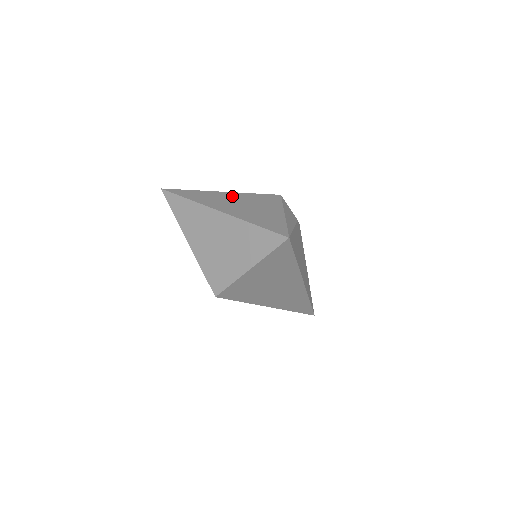
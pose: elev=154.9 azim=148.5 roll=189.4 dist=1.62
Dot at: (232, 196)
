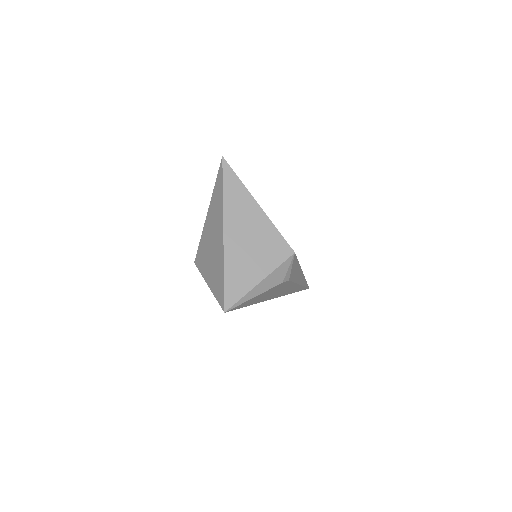
Dot at: (257, 220)
